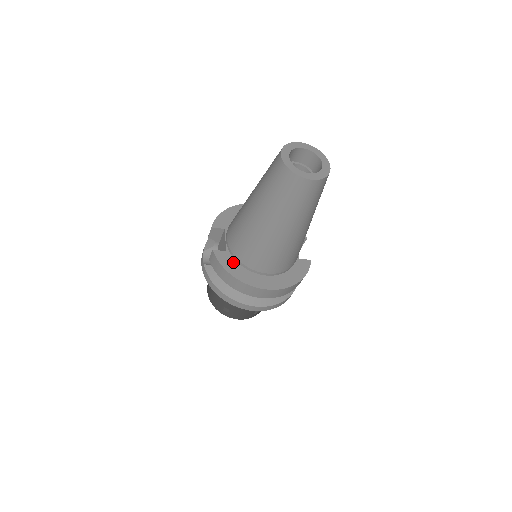
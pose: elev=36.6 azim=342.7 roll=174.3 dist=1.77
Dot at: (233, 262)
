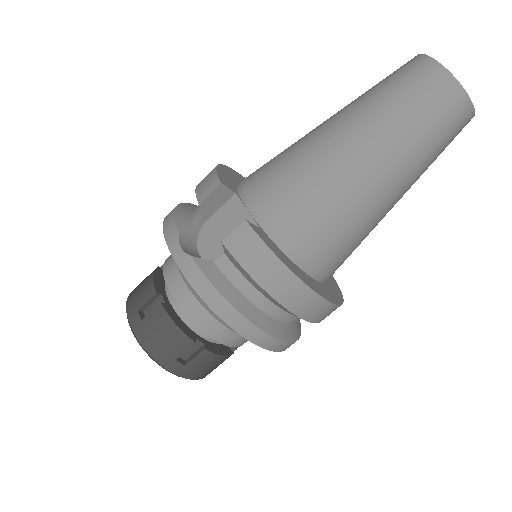
Dot at: (278, 249)
